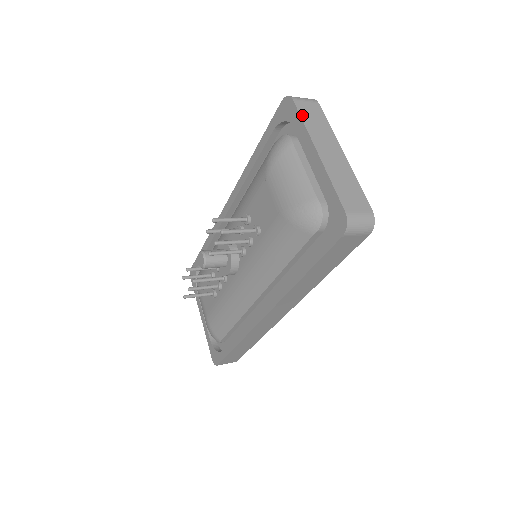
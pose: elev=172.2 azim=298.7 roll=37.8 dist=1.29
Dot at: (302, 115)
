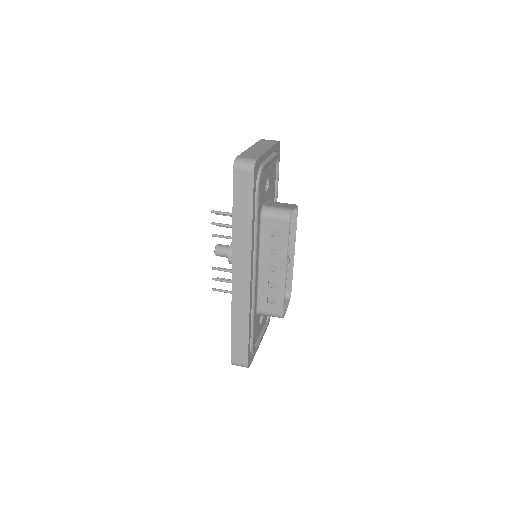
Dot at: (259, 142)
